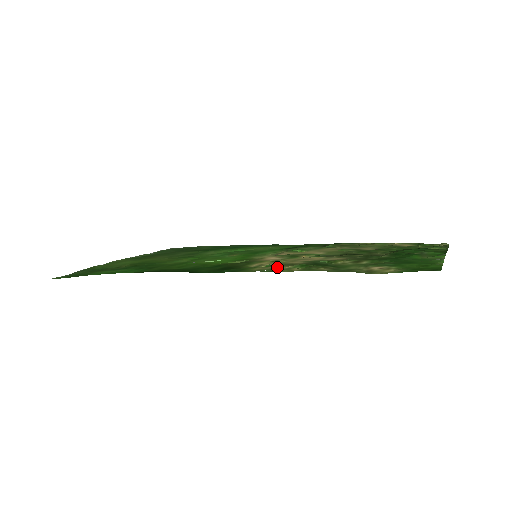
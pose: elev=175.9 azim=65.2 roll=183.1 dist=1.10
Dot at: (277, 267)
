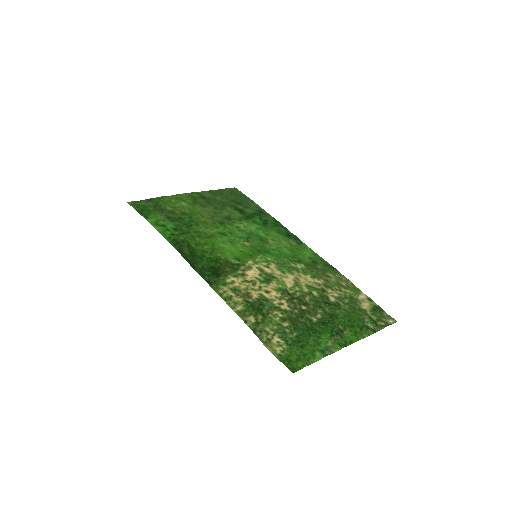
Dot at: (233, 296)
